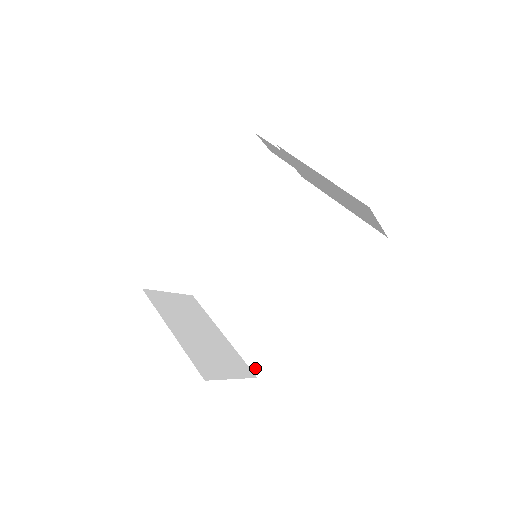
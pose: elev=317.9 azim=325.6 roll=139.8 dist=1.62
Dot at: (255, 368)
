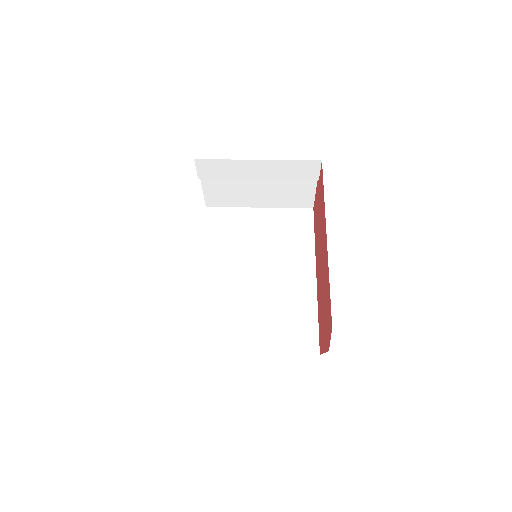
Dot at: (311, 351)
